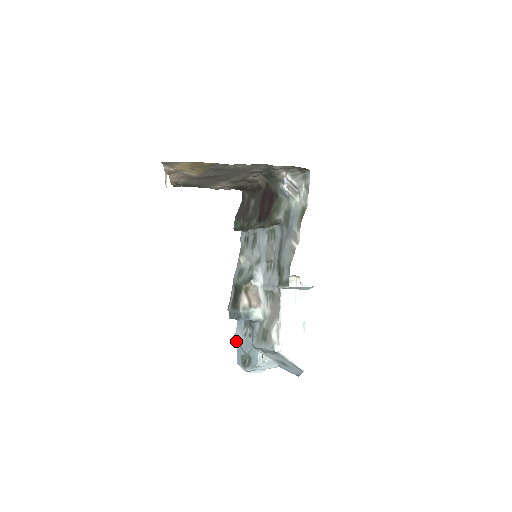
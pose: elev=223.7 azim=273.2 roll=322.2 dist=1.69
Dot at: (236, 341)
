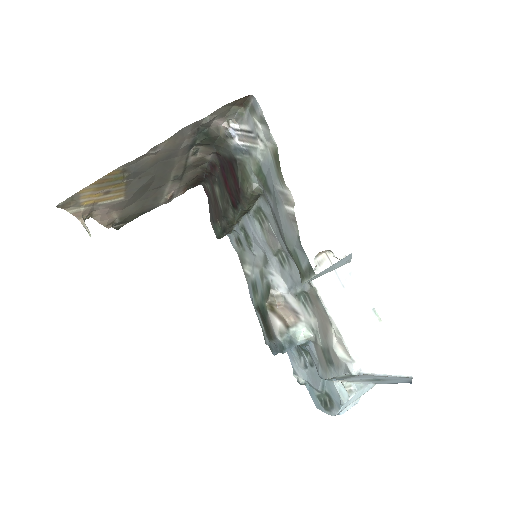
Dot at: (299, 380)
